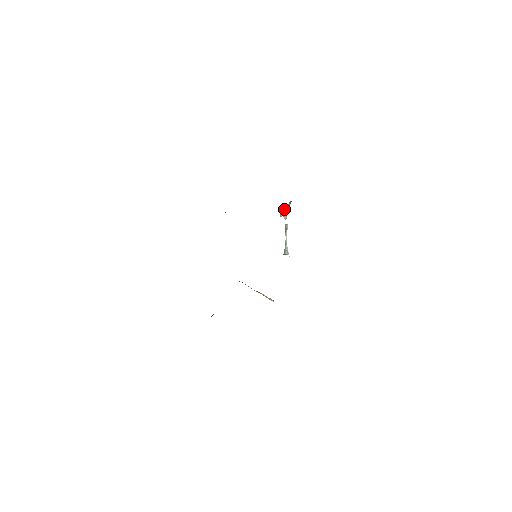
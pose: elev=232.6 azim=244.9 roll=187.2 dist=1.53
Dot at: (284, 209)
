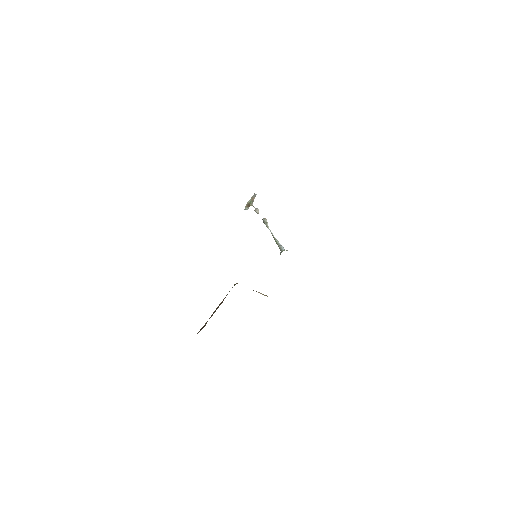
Dot at: (249, 202)
